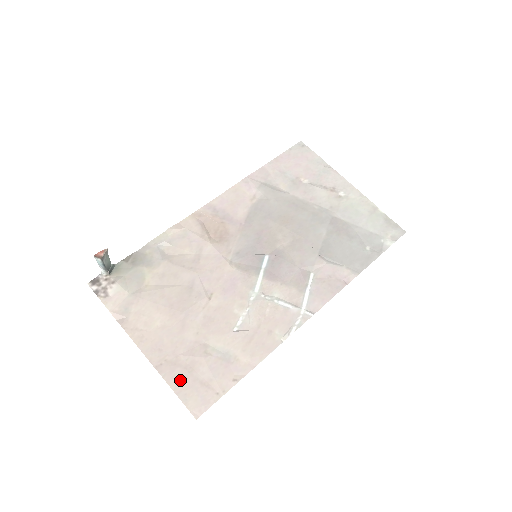
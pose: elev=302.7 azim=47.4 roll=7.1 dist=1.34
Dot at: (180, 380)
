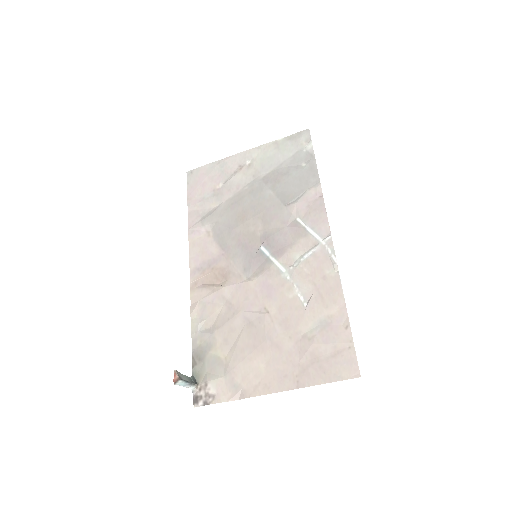
Dot at: (320, 373)
